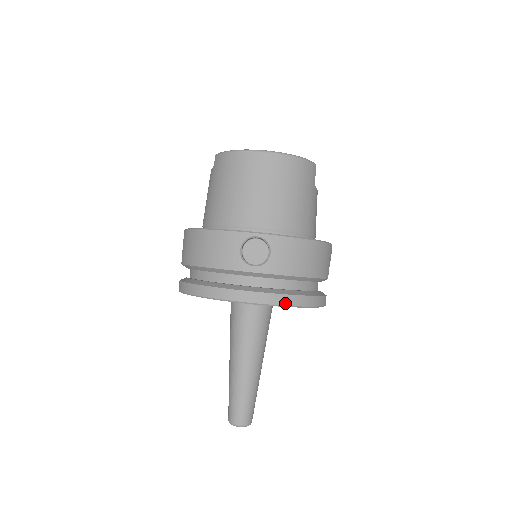
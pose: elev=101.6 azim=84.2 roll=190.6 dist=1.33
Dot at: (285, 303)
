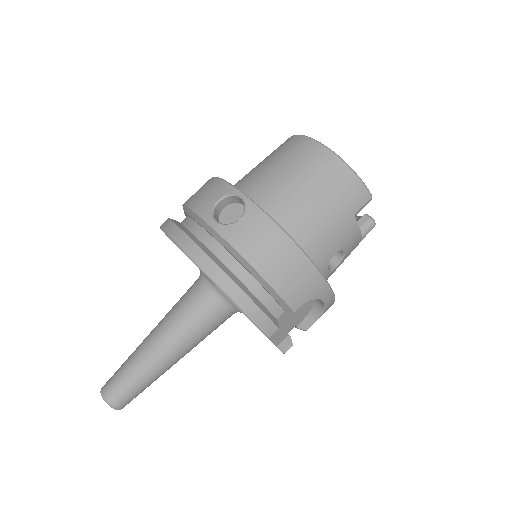
Dot at: (214, 277)
